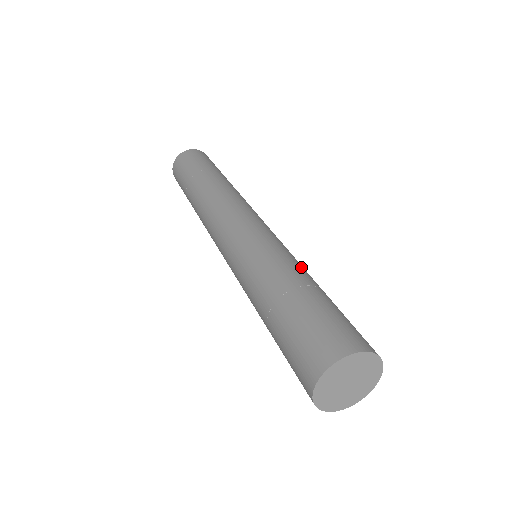
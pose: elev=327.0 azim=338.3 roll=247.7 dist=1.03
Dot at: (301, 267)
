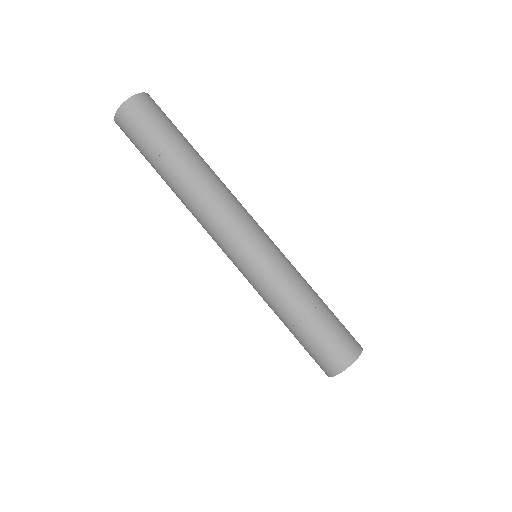
Dot at: (295, 290)
